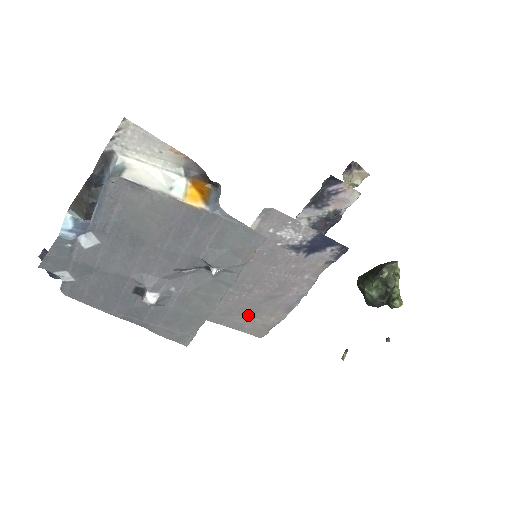
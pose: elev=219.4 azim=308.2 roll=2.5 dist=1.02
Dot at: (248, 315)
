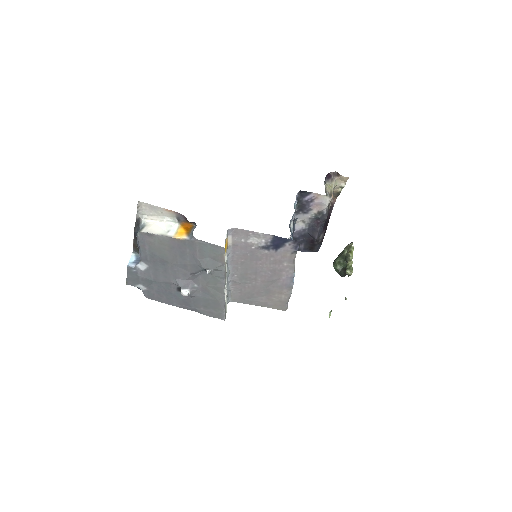
Dot at: (266, 296)
